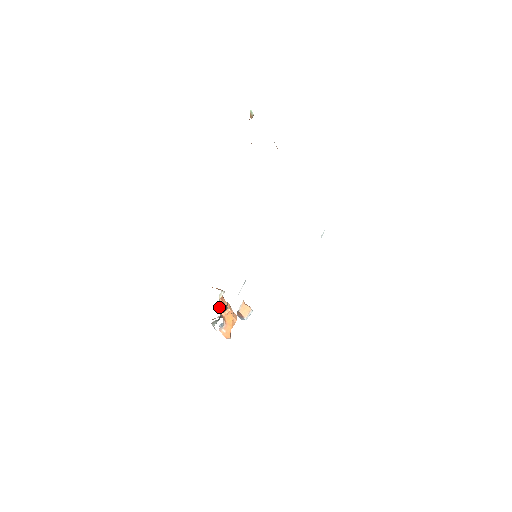
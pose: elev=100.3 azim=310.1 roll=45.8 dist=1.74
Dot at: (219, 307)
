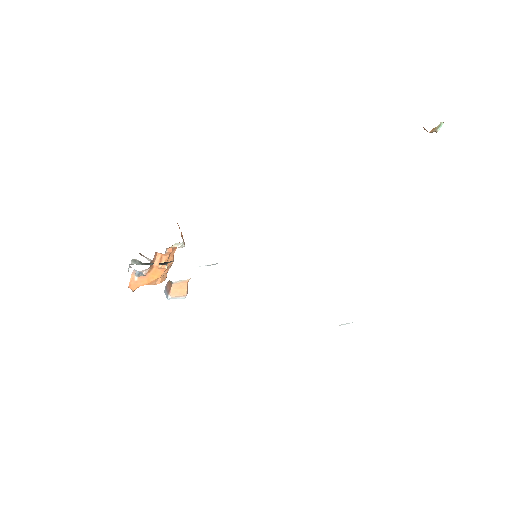
Dot at: (161, 253)
